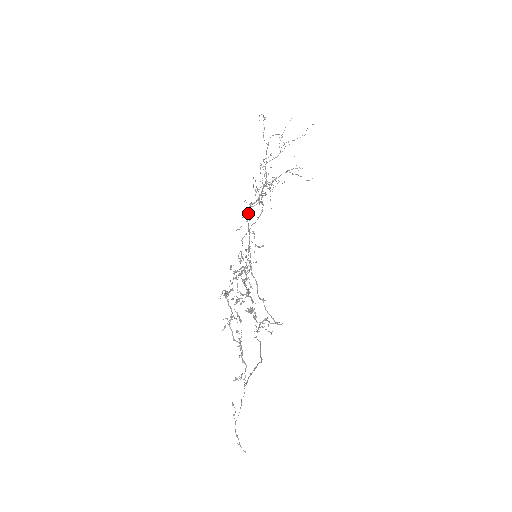
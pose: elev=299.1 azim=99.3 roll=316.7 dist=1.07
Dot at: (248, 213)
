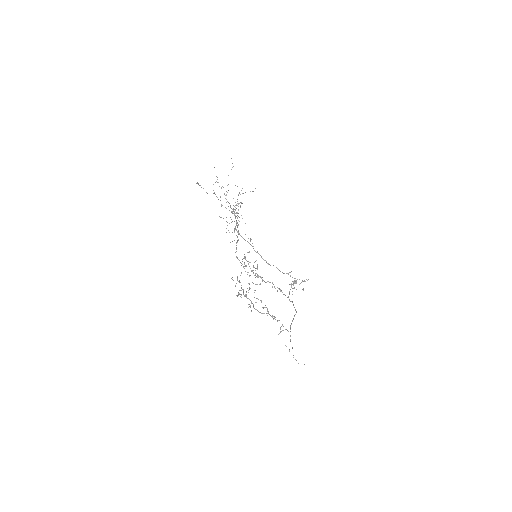
Dot at: occluded
